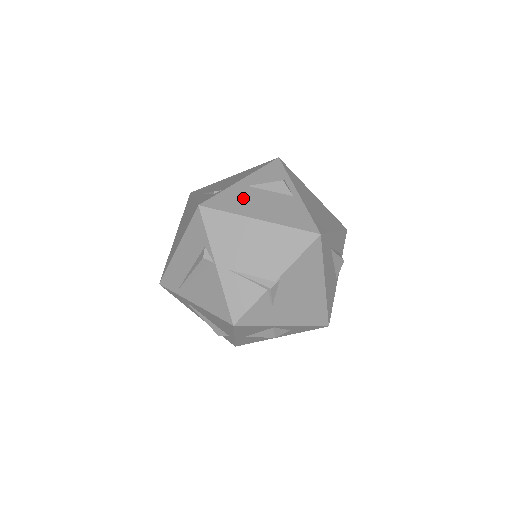
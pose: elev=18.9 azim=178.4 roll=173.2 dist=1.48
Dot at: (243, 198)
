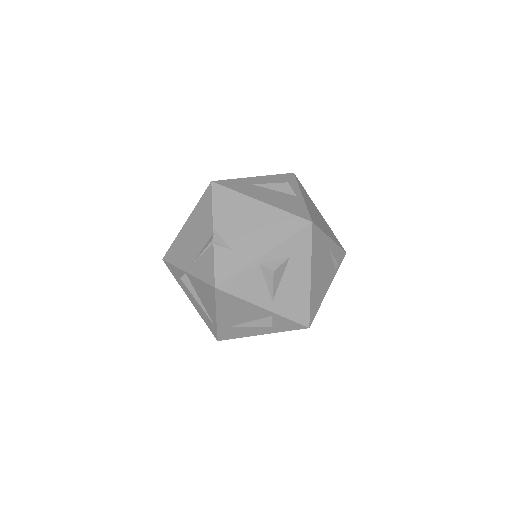
Dot at: occluded
